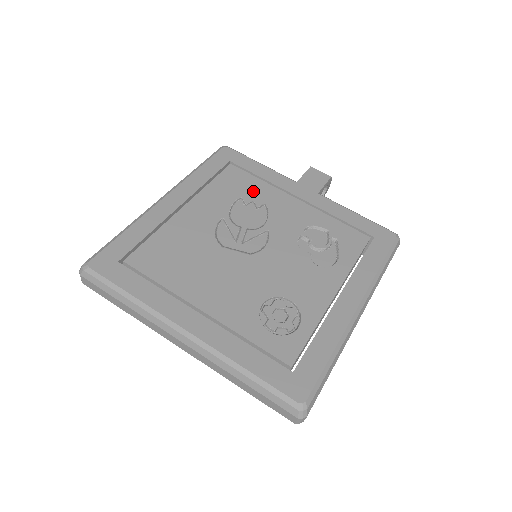
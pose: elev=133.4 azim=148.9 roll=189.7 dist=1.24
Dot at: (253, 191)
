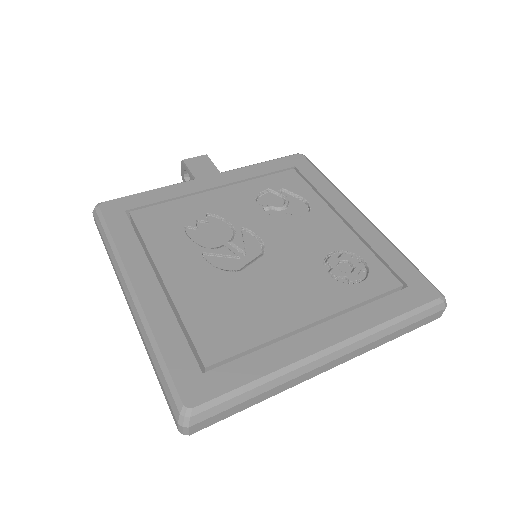
Dot at: (183, 214)
